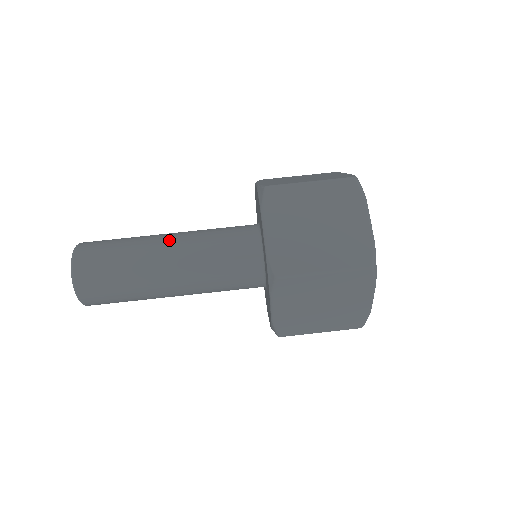
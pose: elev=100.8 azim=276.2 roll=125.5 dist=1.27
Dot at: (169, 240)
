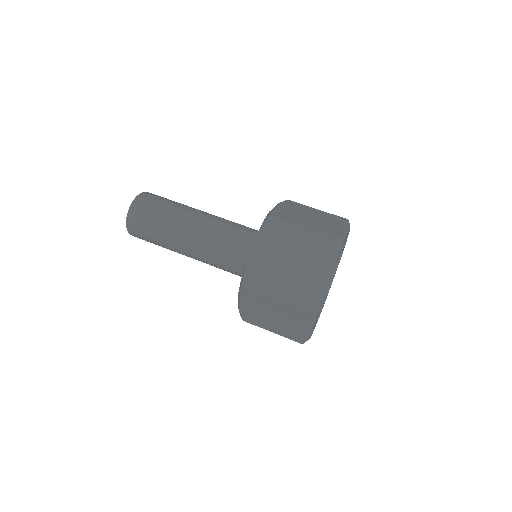
Dot at: (198, 219)
